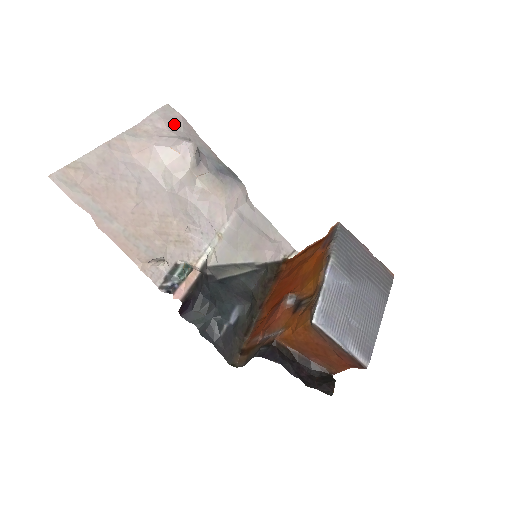
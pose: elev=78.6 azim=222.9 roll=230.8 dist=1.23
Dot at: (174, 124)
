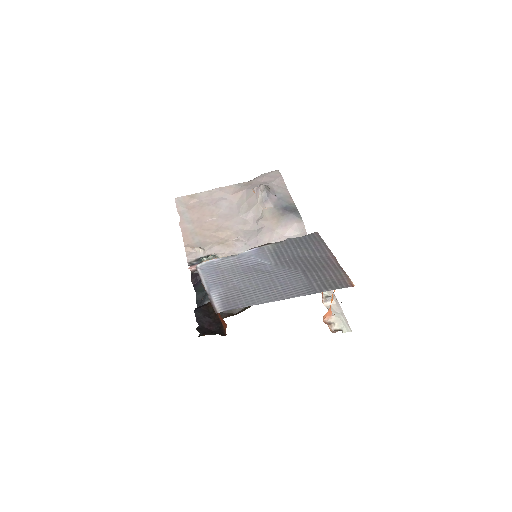
Dot at: (270, 179)
